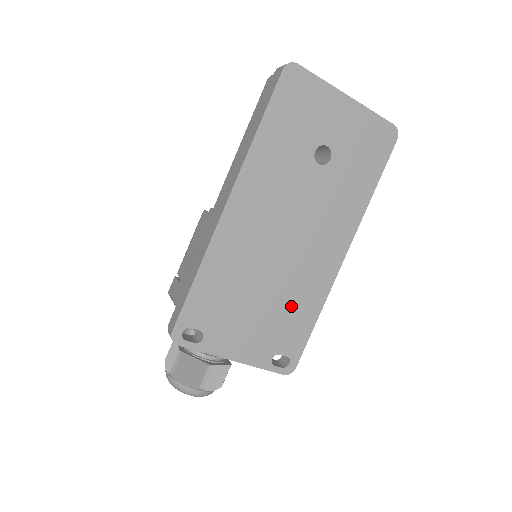
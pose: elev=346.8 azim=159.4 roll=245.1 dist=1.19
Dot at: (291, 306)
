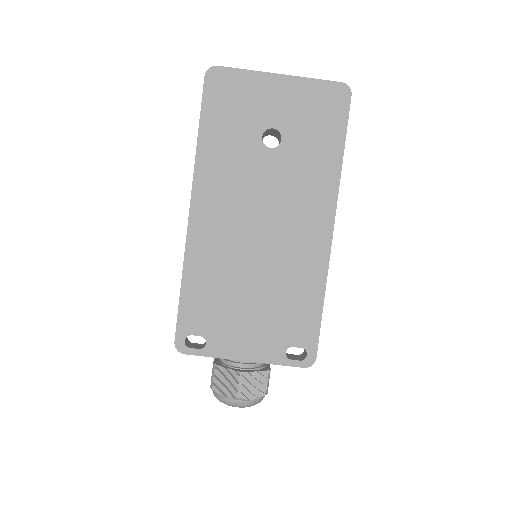
Dot at: (288, 294)
